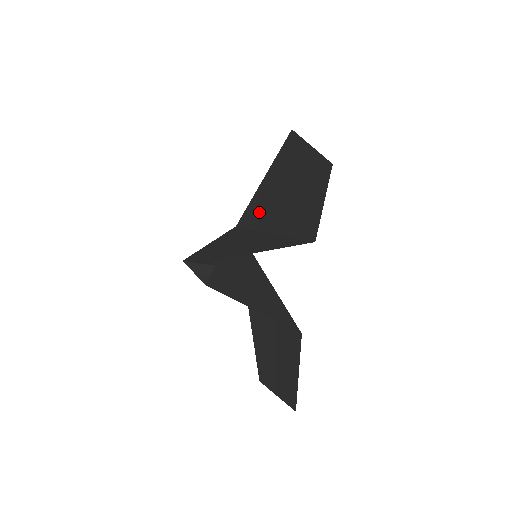
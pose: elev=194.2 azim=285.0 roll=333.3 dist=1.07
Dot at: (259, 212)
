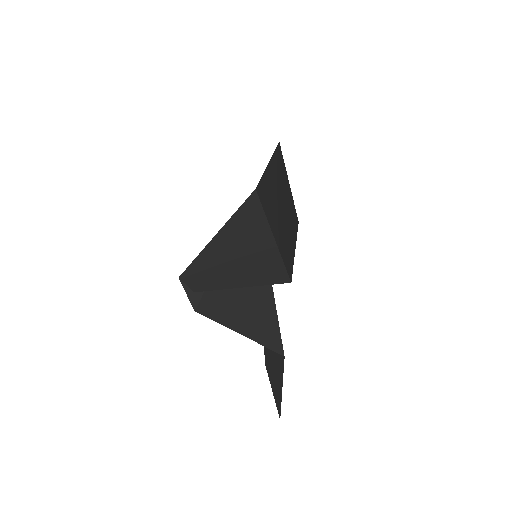
Dot at: (265, 198)
